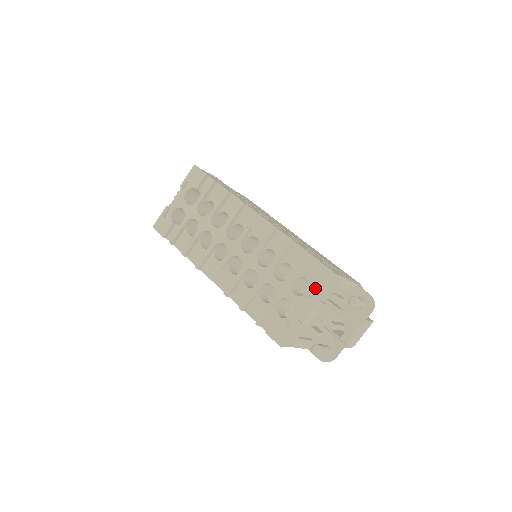
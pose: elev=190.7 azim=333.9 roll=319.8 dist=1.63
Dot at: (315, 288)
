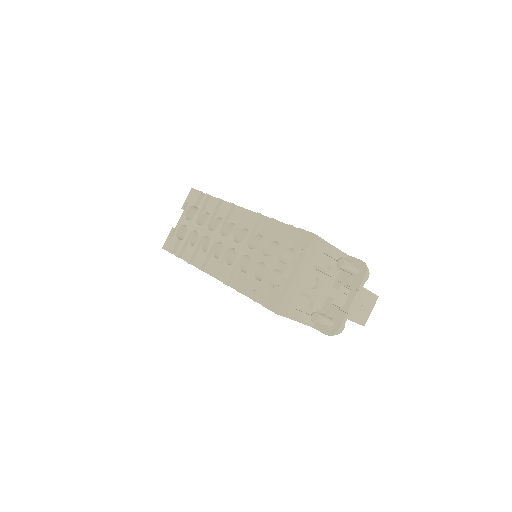
Dot at: (300, 253)
